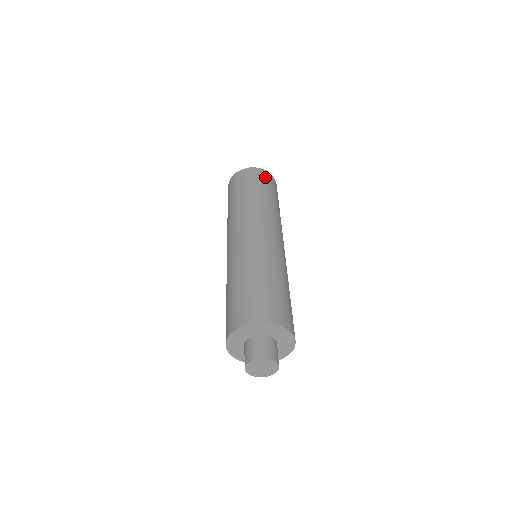
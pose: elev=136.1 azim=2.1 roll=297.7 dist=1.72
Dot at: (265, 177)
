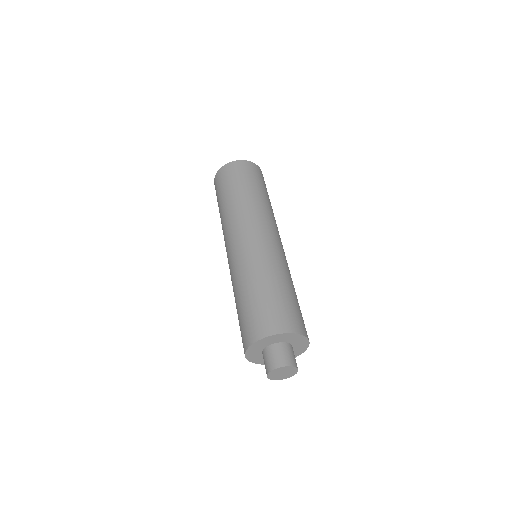
Dot at: (249, 169)
